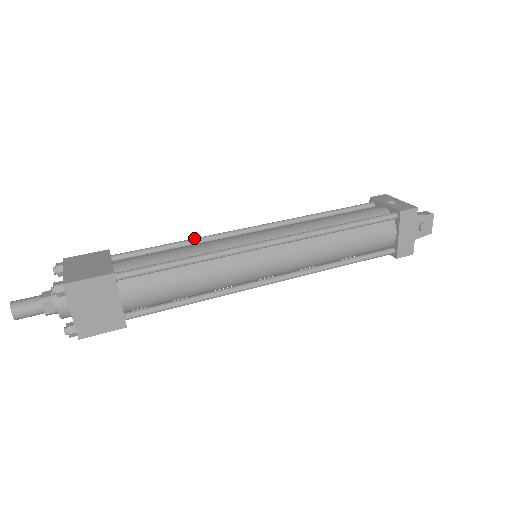
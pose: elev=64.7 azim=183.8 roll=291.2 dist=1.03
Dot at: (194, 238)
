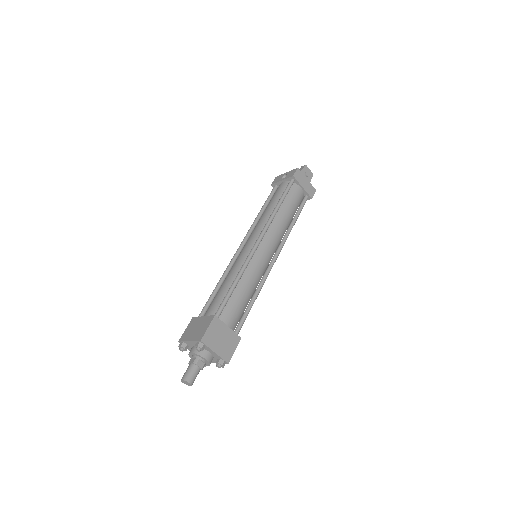
Dot at: (222, 275)
